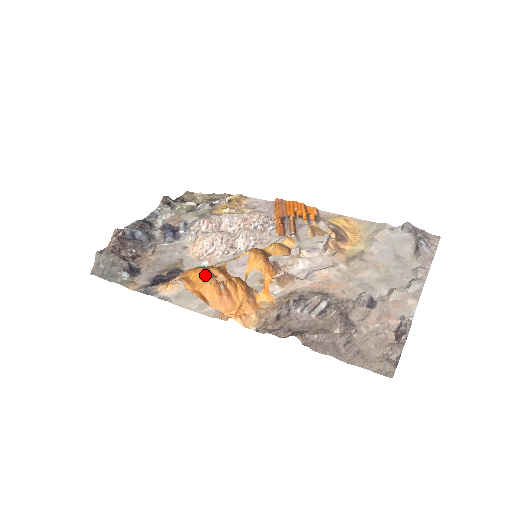
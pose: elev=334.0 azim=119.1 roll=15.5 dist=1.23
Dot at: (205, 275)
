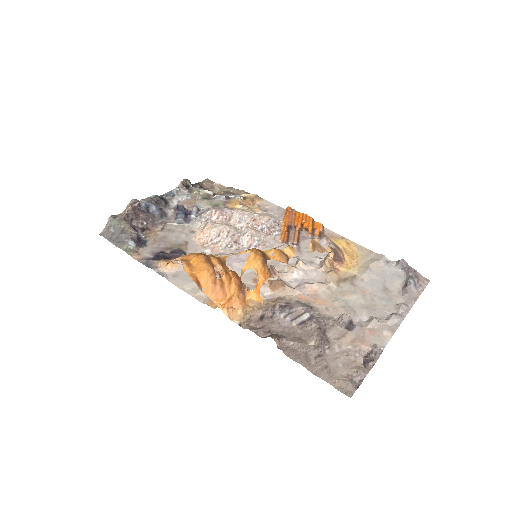
Dot at: (205, 262)
